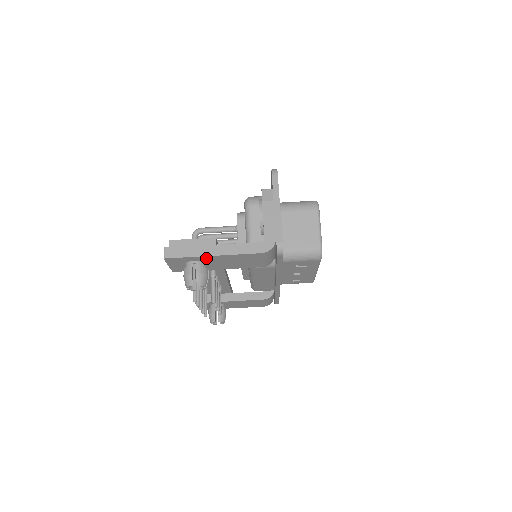
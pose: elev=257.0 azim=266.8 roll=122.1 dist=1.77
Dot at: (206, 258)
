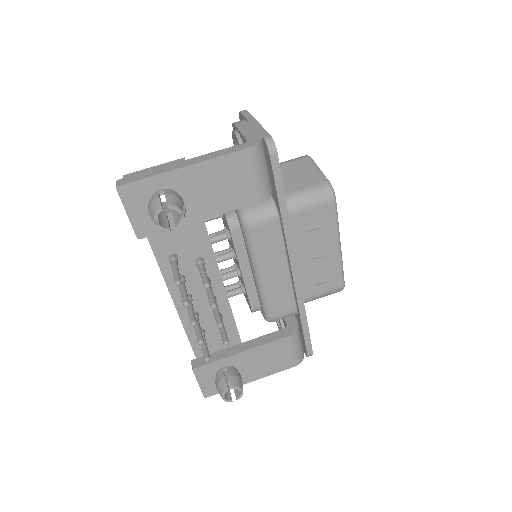
Dot at: (175, 178)
